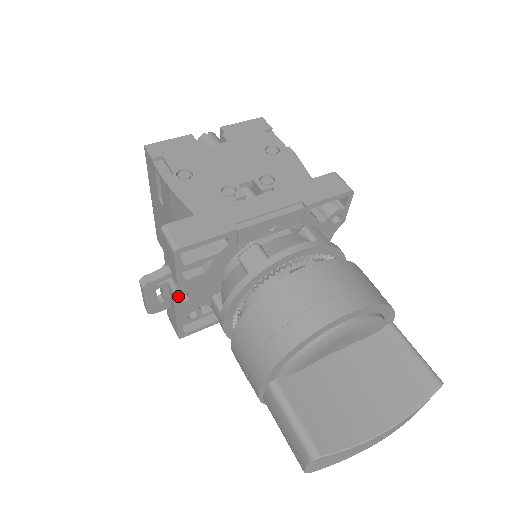
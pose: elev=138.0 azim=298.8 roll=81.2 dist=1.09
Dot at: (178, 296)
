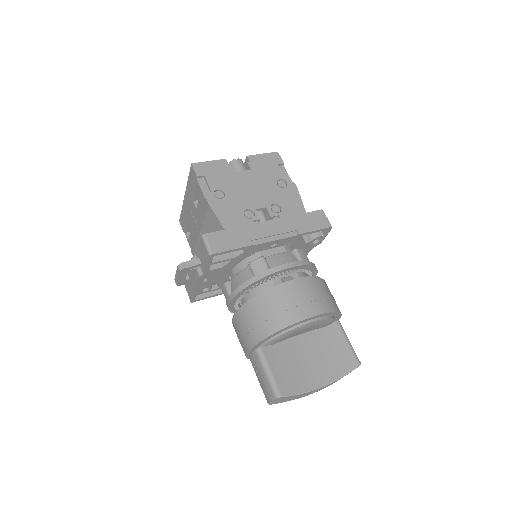
Dot at: (201, 279)
